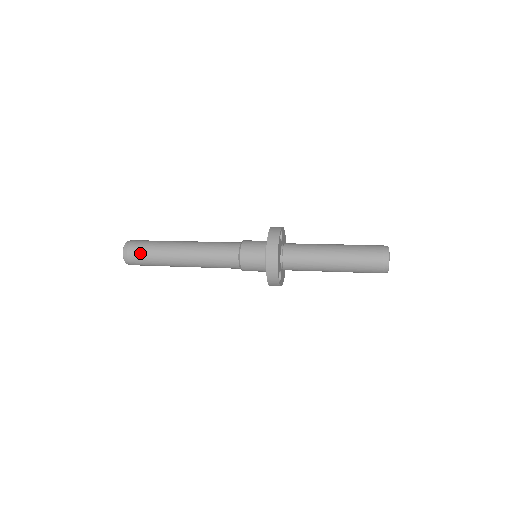
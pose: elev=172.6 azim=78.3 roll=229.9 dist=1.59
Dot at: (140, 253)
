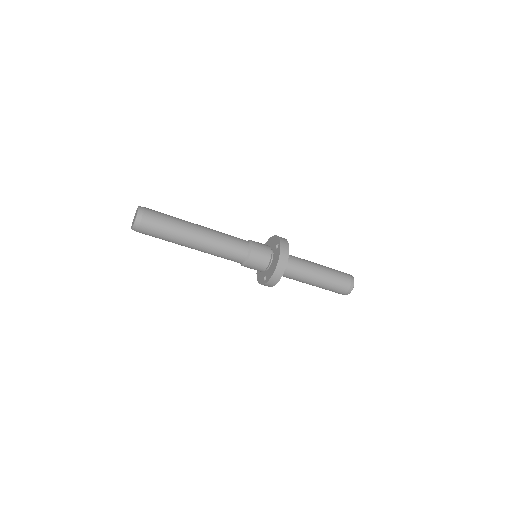
Dot at: occluded
